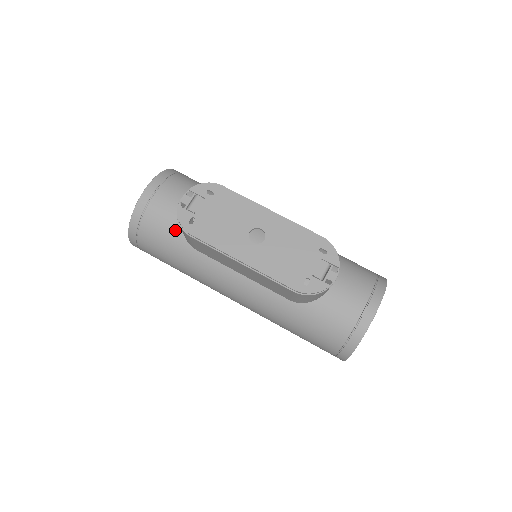
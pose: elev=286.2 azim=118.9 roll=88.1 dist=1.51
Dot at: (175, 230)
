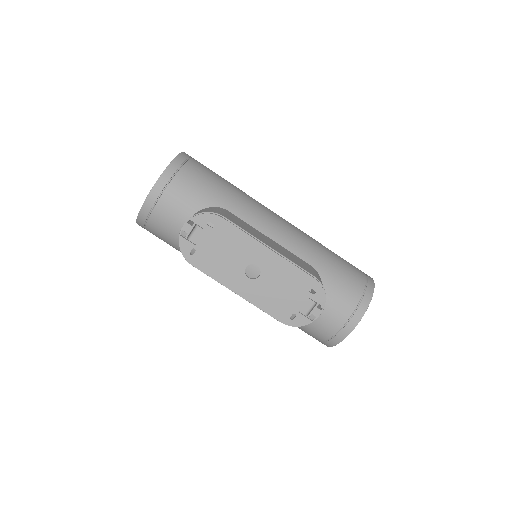
Dot at: occluded
